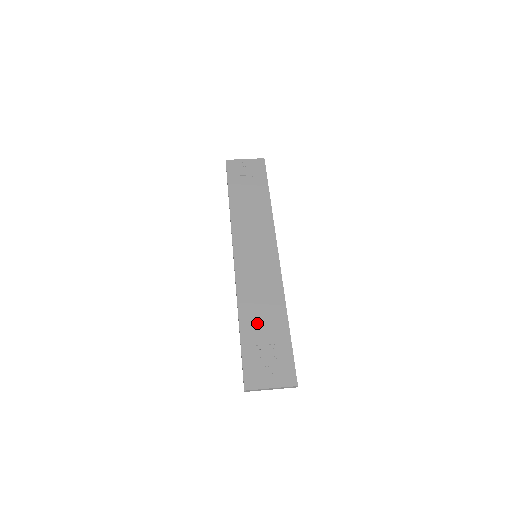
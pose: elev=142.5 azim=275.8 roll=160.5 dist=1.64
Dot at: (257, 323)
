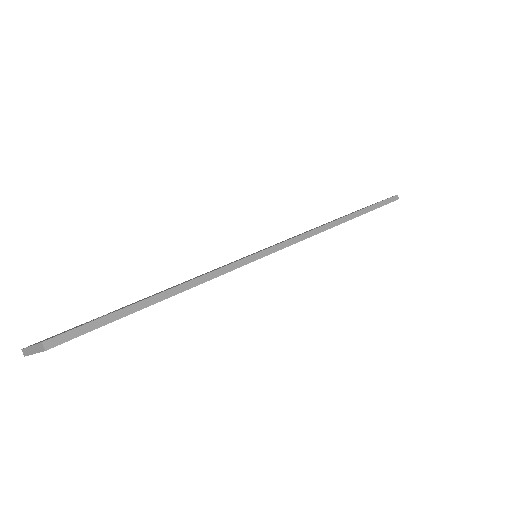
Dot at: (147, 297)
